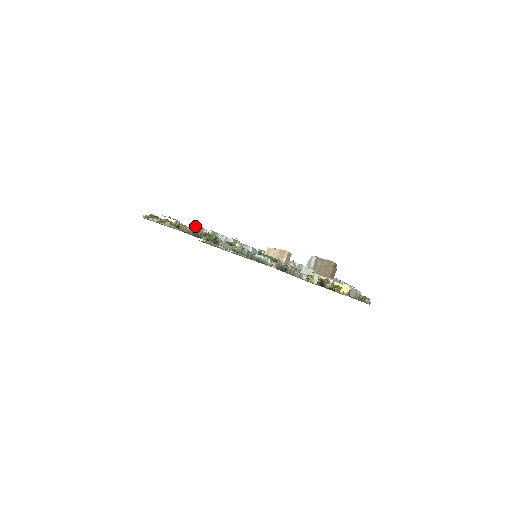
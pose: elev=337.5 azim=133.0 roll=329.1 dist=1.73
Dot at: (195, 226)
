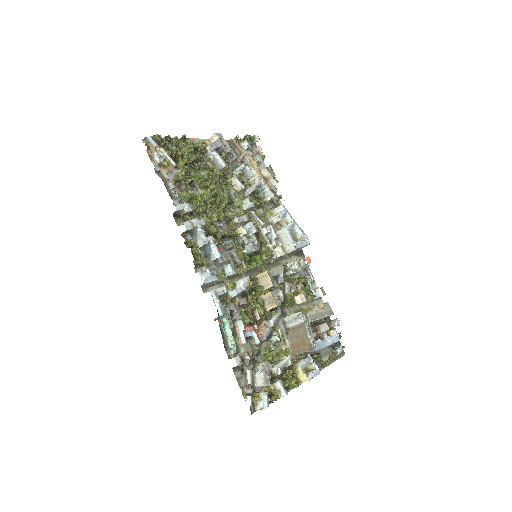
Dot at: (190, 222)
